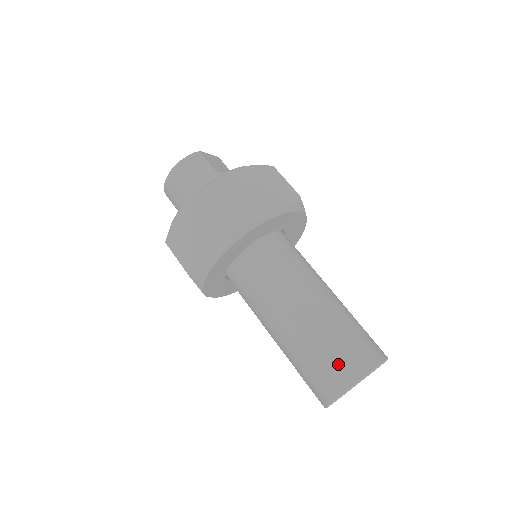
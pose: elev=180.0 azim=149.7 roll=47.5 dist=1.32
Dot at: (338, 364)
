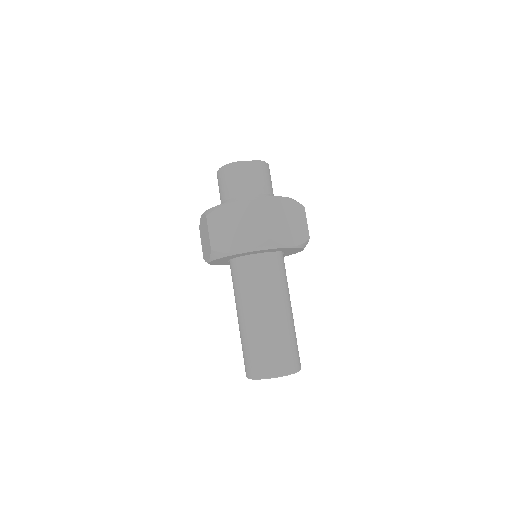
Dot at: (248, 362)
